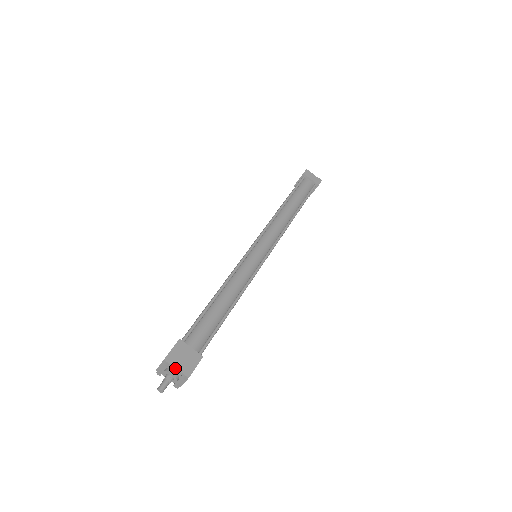
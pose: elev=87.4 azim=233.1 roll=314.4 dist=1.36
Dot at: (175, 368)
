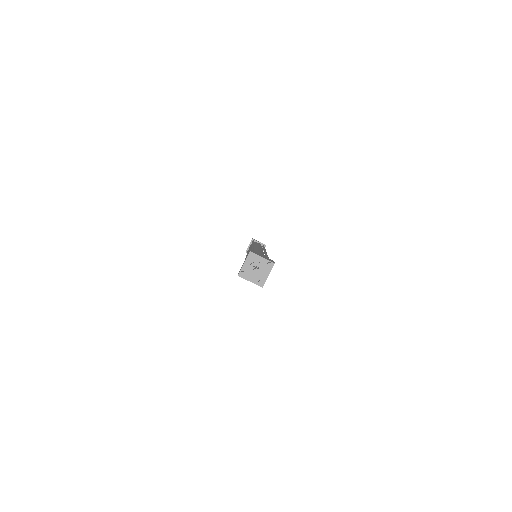
Dot at: (261, 257)
